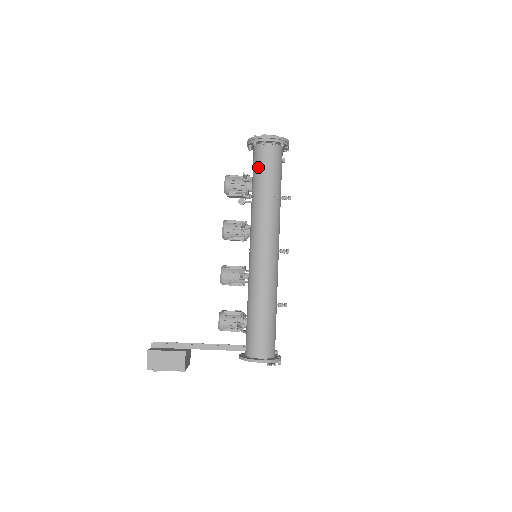
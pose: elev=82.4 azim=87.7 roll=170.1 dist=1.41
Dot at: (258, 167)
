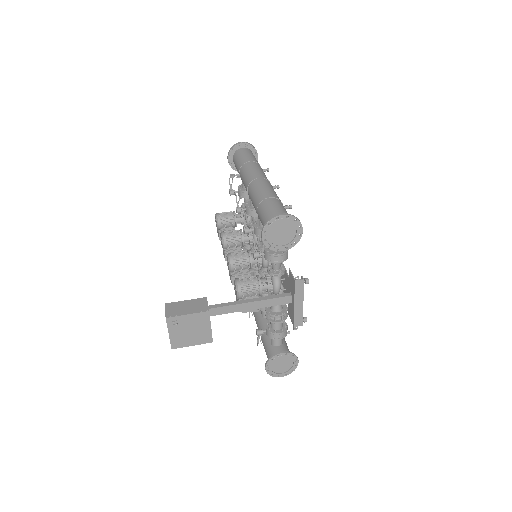
Dot at: (239, 157)
